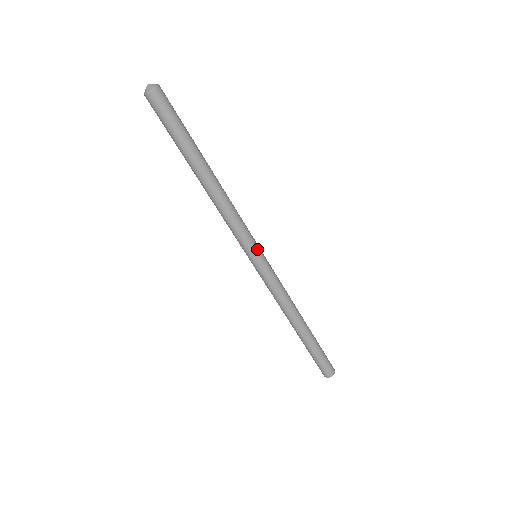
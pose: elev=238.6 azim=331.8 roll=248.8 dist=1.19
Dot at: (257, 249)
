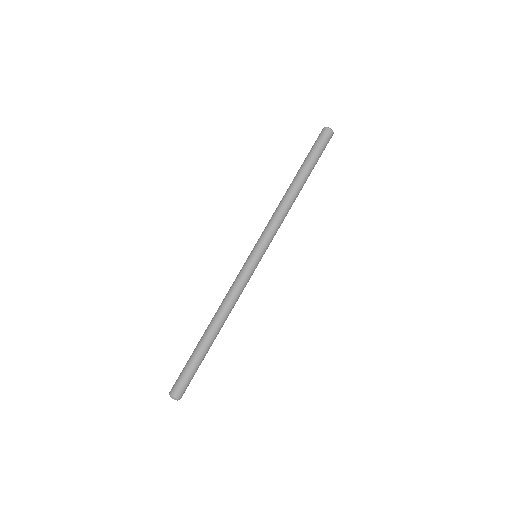
Dot at: (263, 251)
